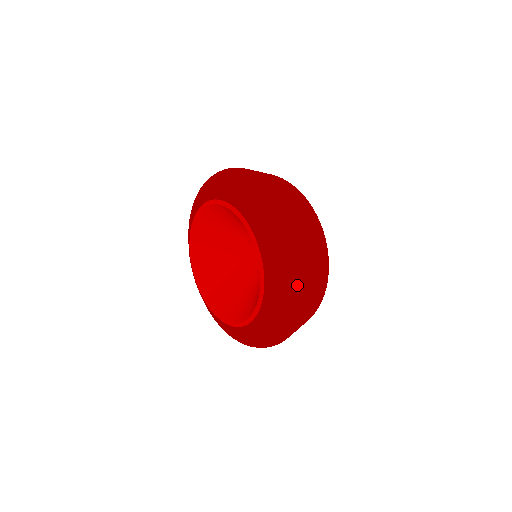
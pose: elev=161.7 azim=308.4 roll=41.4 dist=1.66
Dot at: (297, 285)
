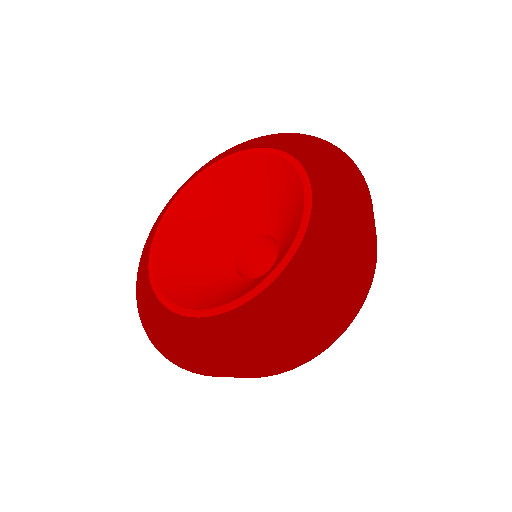
Dot at: (329, 143)
